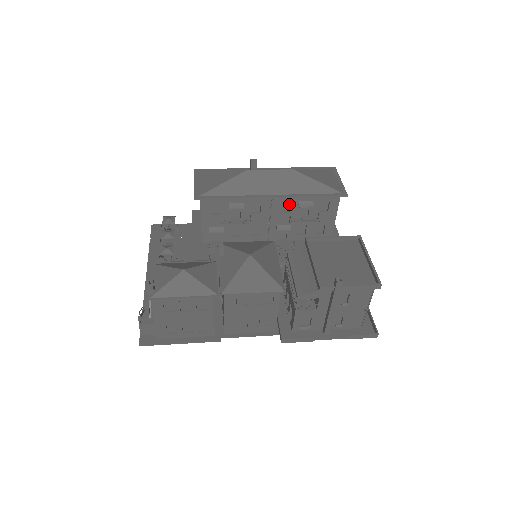
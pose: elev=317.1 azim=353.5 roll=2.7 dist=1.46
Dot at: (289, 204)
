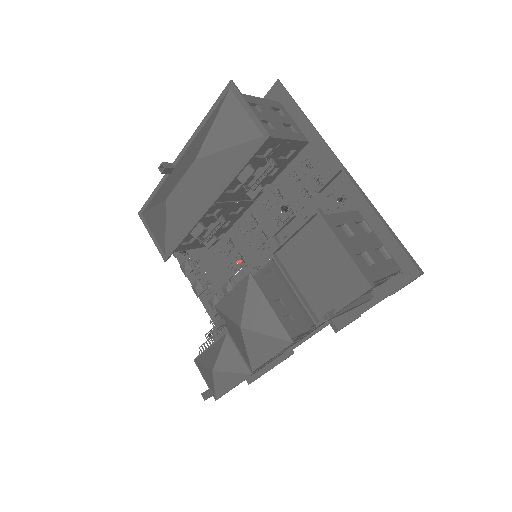
Dot at: occluded
